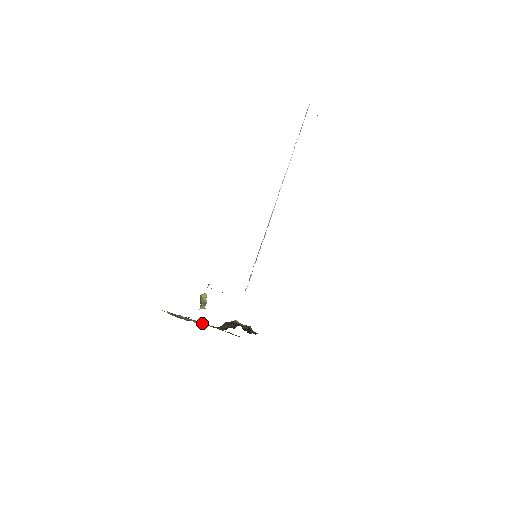
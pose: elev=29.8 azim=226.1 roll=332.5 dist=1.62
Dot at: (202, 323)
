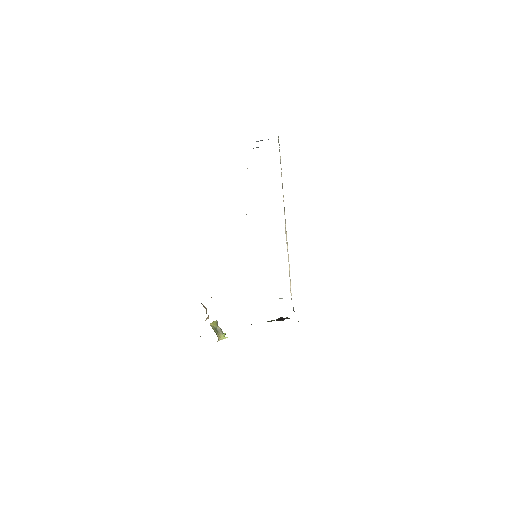
Dot at: occluded
